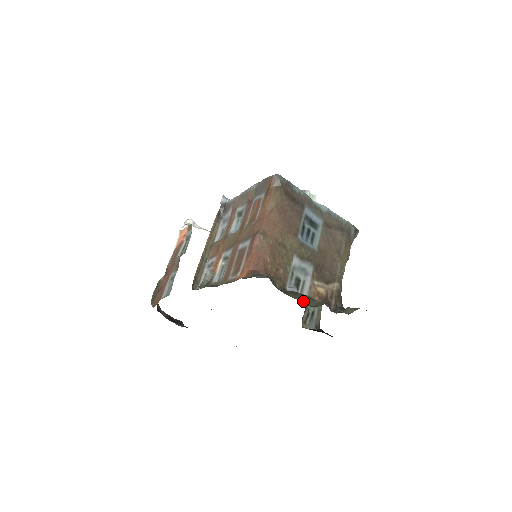
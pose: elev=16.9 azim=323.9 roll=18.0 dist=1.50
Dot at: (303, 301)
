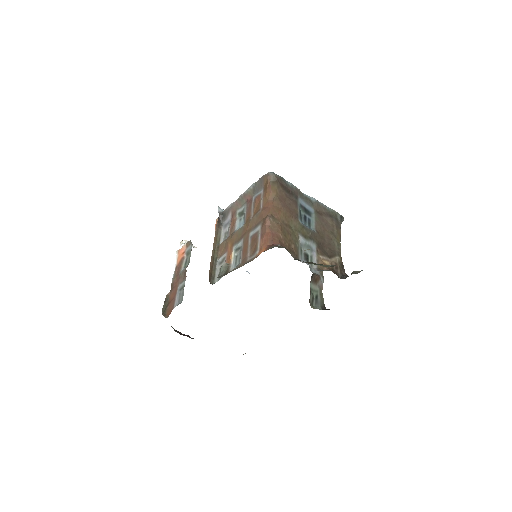
Dot at: occluded
